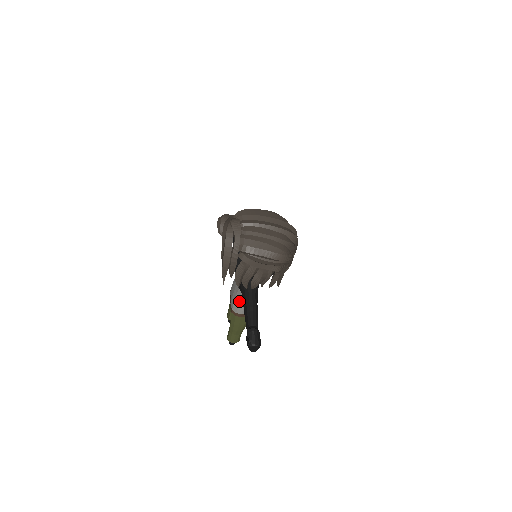
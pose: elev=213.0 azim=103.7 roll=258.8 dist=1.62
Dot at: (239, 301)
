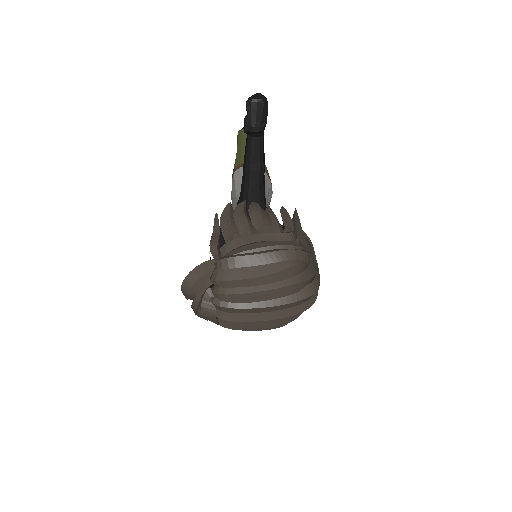
Dot at: occluded
